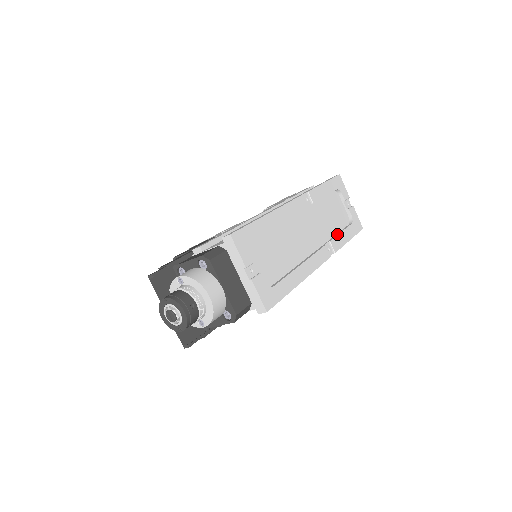
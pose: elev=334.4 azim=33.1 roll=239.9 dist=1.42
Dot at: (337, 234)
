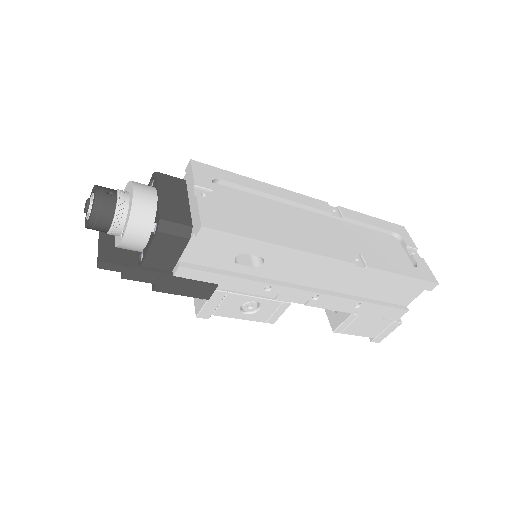
Dot at: (380, 260)
